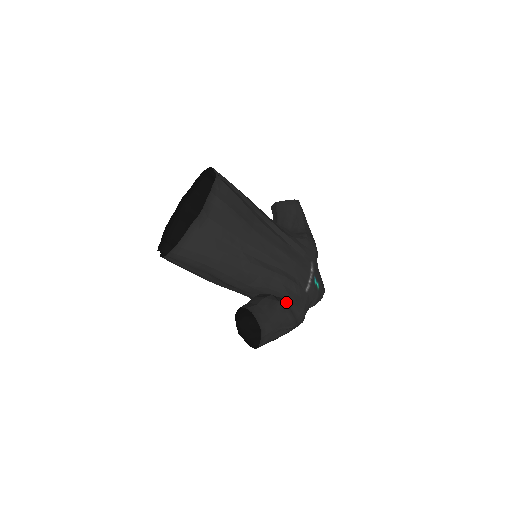
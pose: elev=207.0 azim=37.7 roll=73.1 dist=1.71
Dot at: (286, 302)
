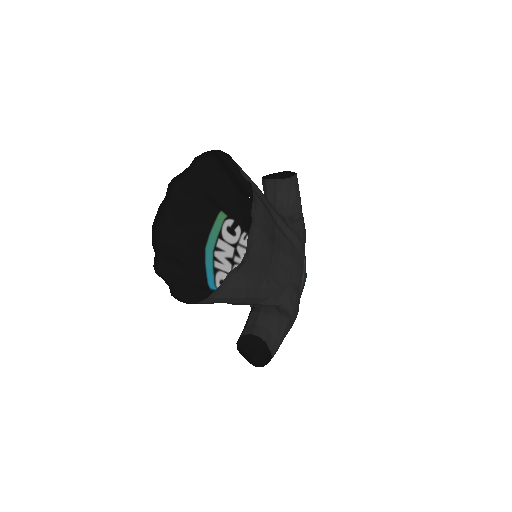
Dot at: (288, 314)
